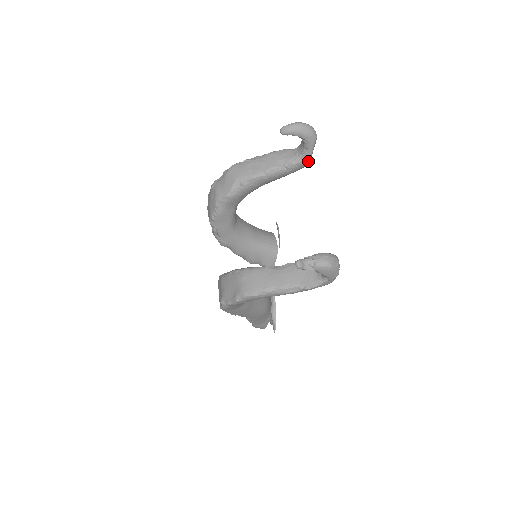
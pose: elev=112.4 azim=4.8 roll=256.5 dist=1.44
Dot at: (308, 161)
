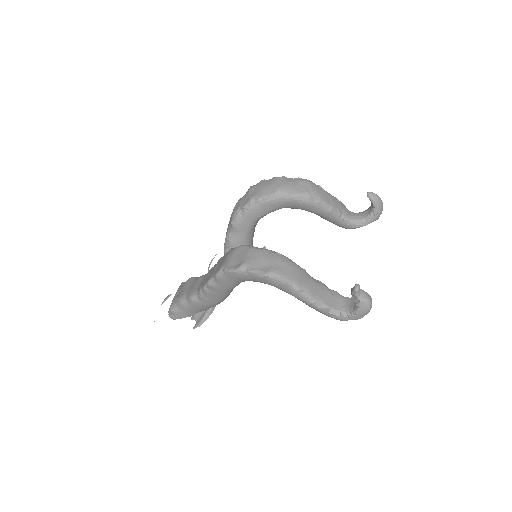
Dot at: occluded
